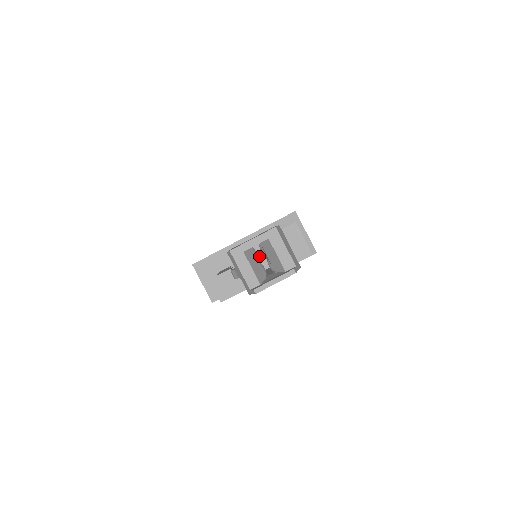
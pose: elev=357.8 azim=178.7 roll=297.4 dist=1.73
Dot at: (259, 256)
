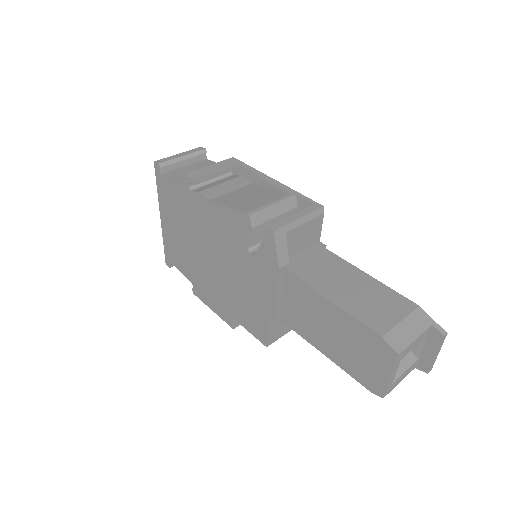
Dot at: occluded
